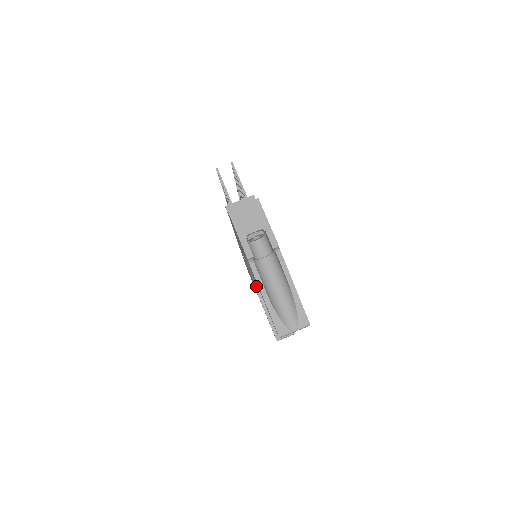
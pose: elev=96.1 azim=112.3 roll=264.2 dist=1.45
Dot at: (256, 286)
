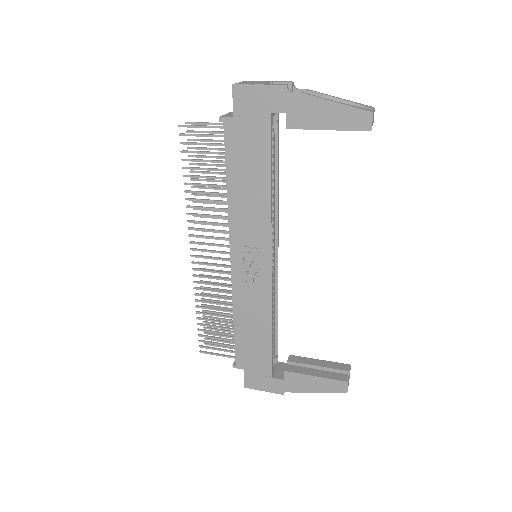
Dot at: (272, 352)
